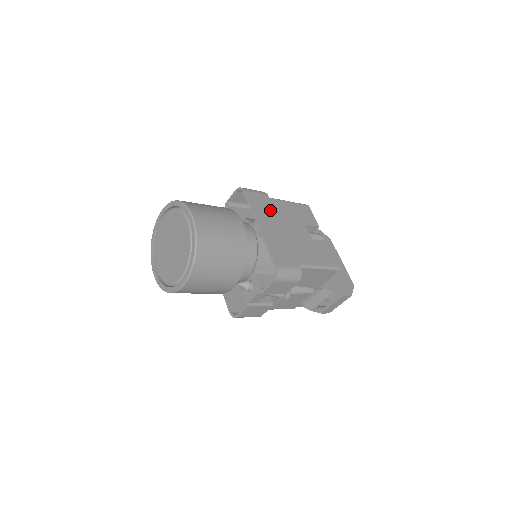
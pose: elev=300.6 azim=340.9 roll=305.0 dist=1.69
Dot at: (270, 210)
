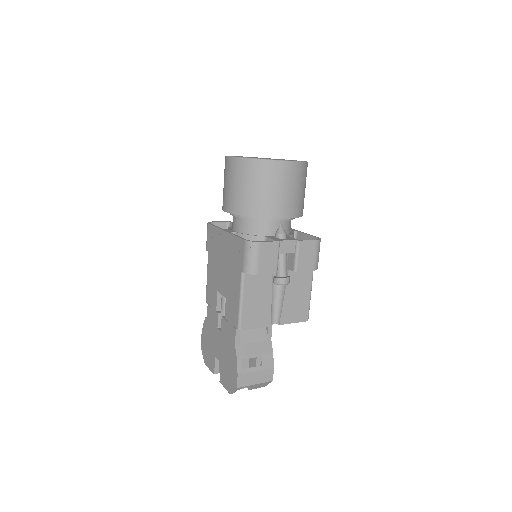
Dot at: occluded
